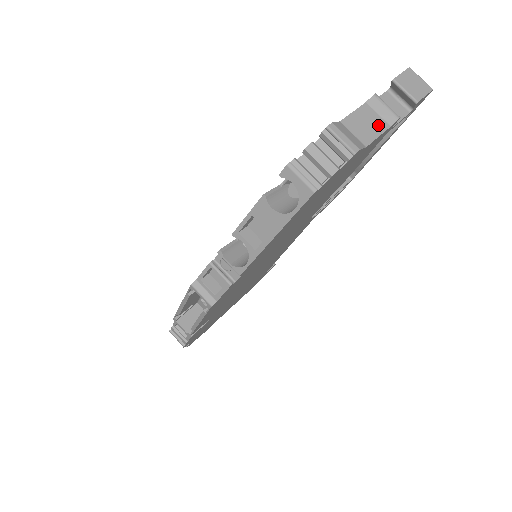
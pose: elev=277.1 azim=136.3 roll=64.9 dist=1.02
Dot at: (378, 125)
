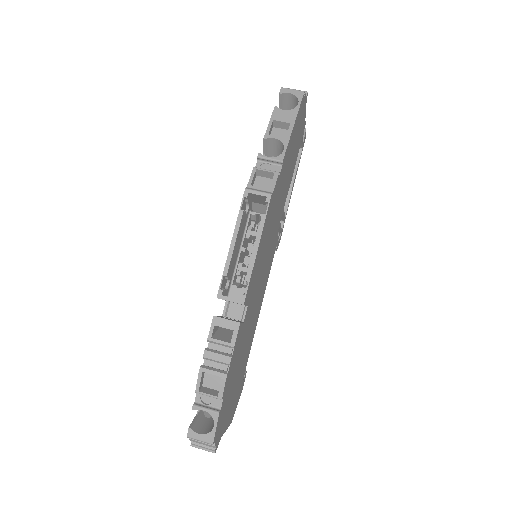
Dot at: occluded
